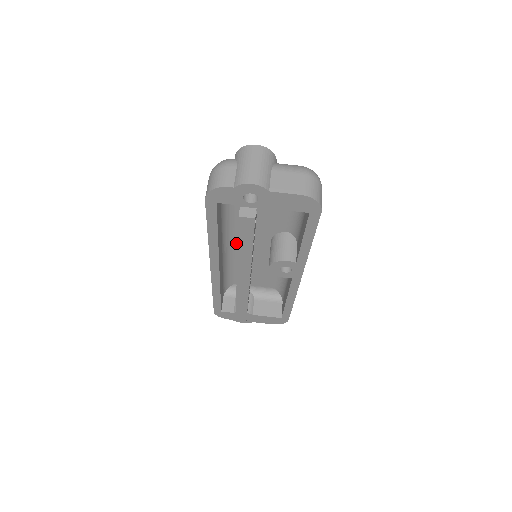
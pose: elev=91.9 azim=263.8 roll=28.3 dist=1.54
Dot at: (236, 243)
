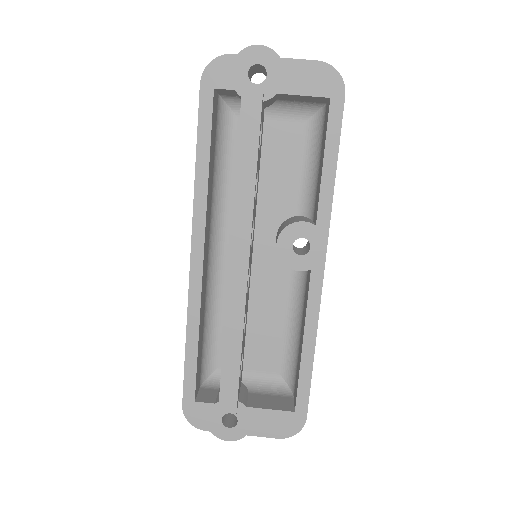
Dot at: (228, 251)
